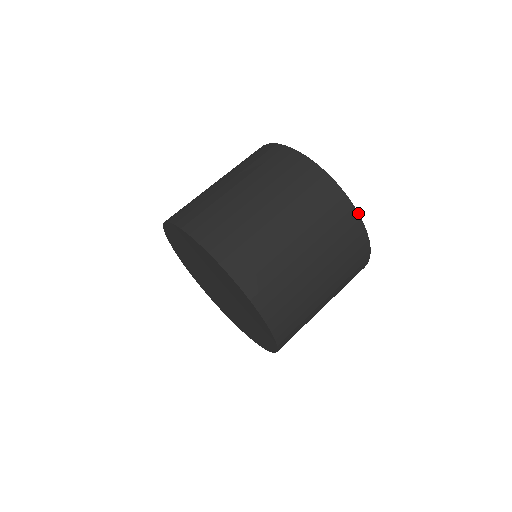
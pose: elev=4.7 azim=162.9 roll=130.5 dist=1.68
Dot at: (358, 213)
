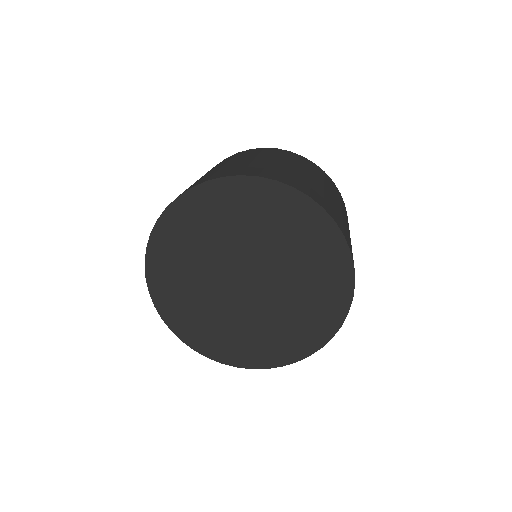
Dot at: (346, 211)
